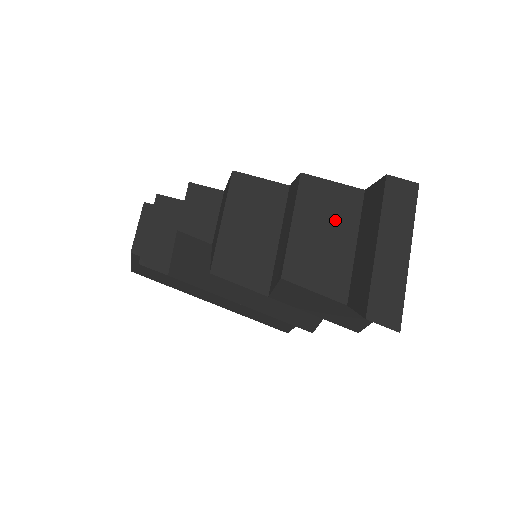
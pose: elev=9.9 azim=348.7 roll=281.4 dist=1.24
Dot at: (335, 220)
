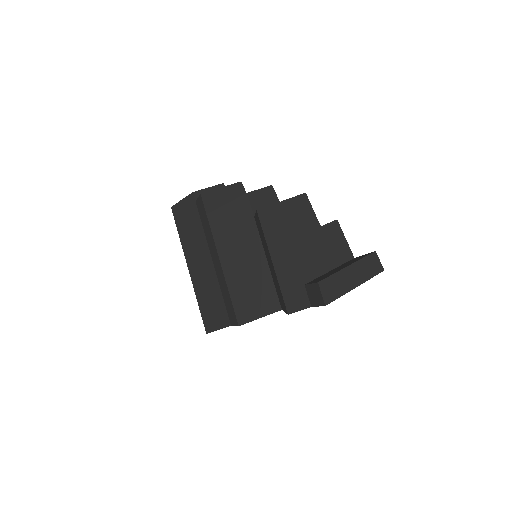
Dot at: (333, 251)
